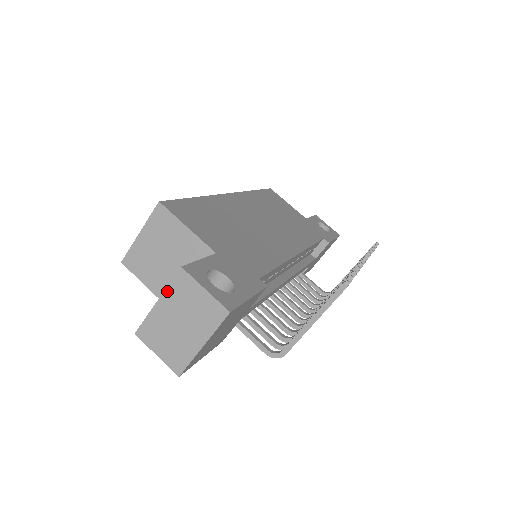
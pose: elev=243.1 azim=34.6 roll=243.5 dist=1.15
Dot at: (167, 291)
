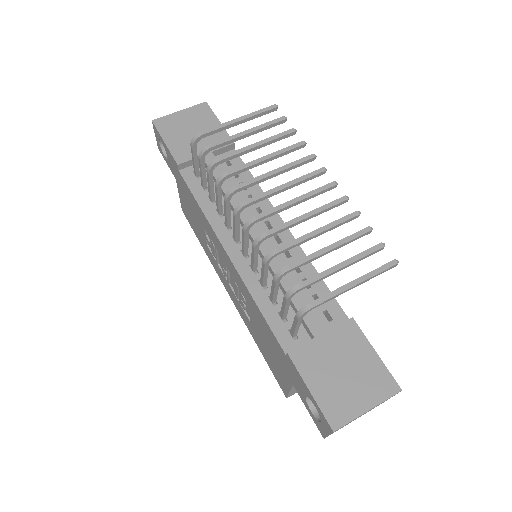
Dot at: occluded
